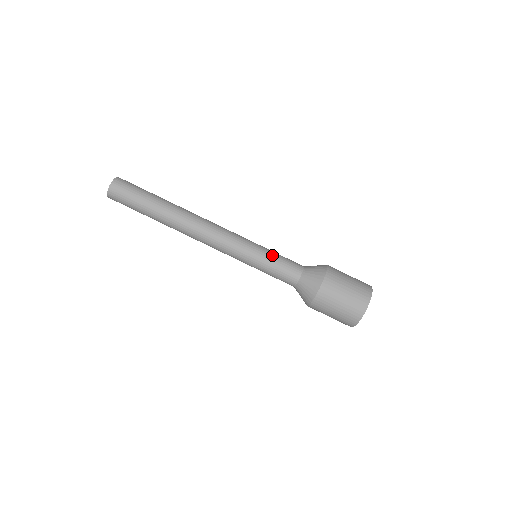
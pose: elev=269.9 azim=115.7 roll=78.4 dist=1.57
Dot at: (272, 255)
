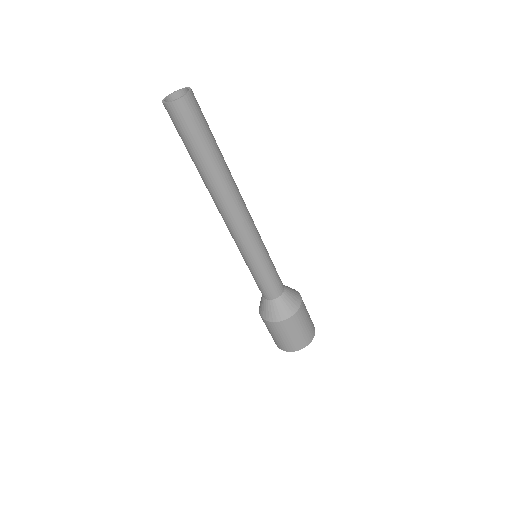
Dot at: (272, 266)
